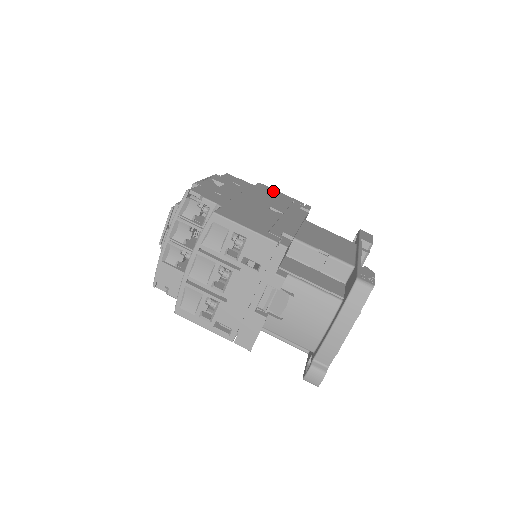
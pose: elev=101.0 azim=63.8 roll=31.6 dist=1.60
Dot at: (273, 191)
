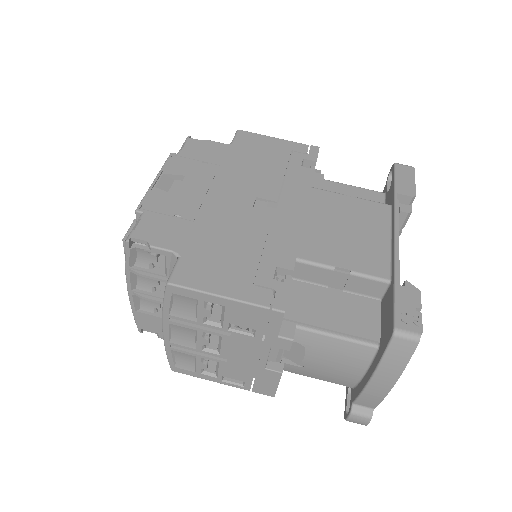
Dot at: (260, 142)
